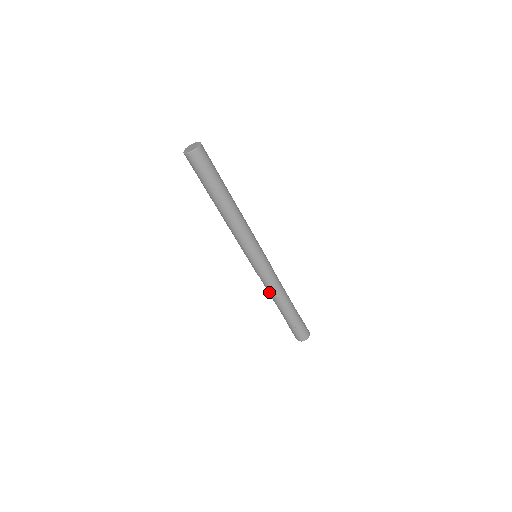
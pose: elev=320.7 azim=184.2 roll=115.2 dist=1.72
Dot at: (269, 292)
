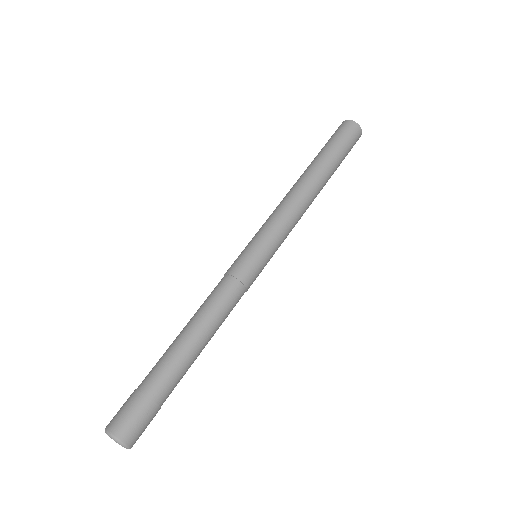
Dot at: (207, 305)
